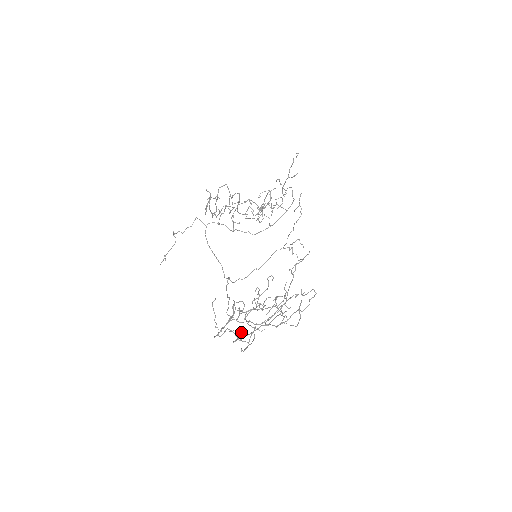
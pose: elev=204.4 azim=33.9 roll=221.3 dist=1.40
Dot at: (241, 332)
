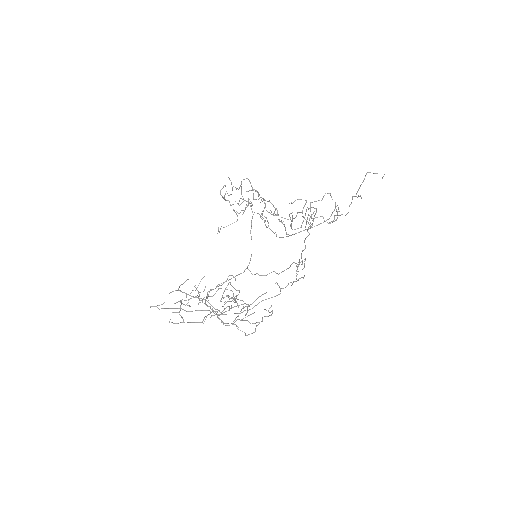
Dot at: occluded
